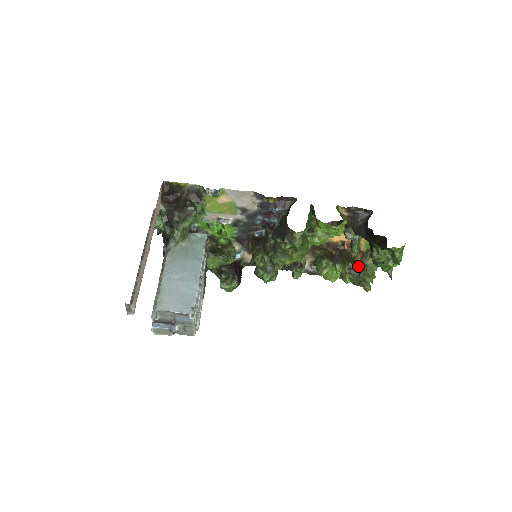
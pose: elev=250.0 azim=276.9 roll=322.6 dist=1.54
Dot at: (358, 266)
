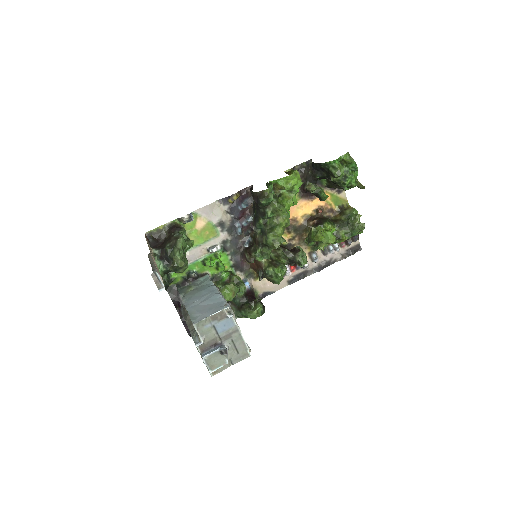
Dot at: (342, 220)
